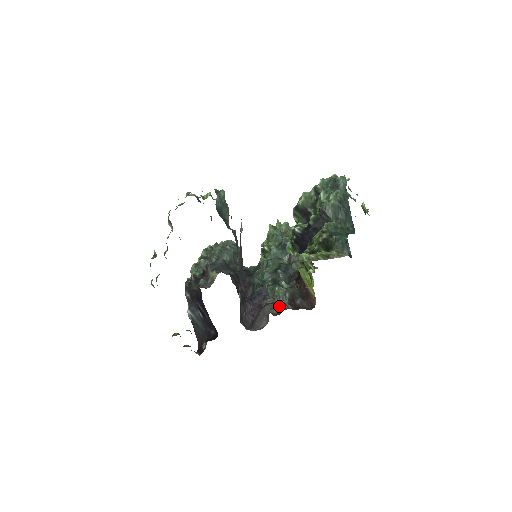
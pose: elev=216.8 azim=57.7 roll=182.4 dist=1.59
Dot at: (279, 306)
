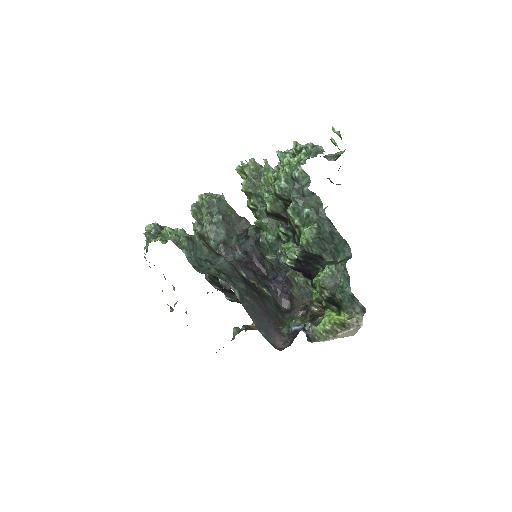
Dot at: (308, 295)
